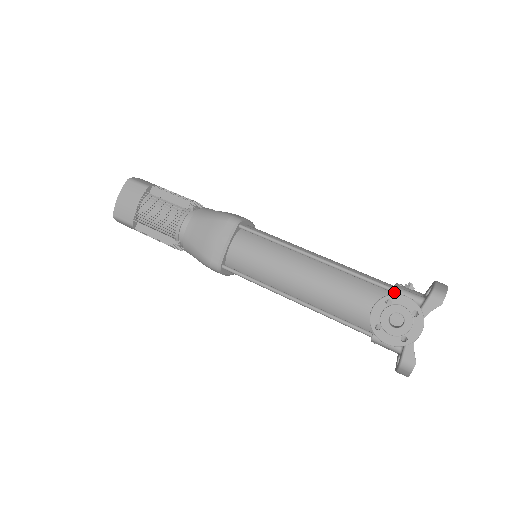
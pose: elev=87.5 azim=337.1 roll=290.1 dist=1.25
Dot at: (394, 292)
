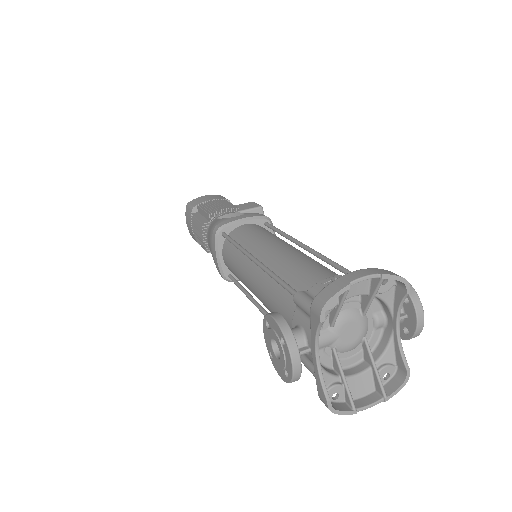
Dot at: (294, 302)
